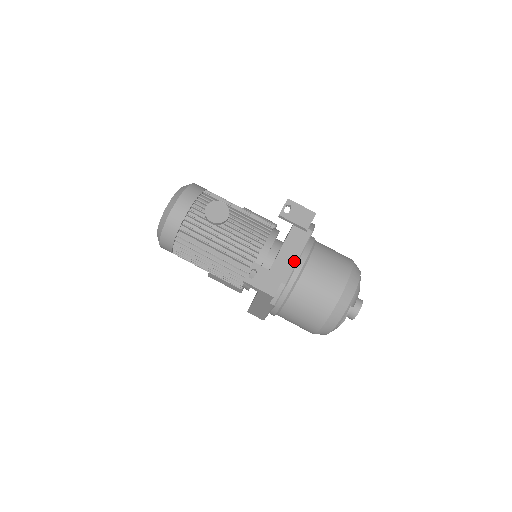
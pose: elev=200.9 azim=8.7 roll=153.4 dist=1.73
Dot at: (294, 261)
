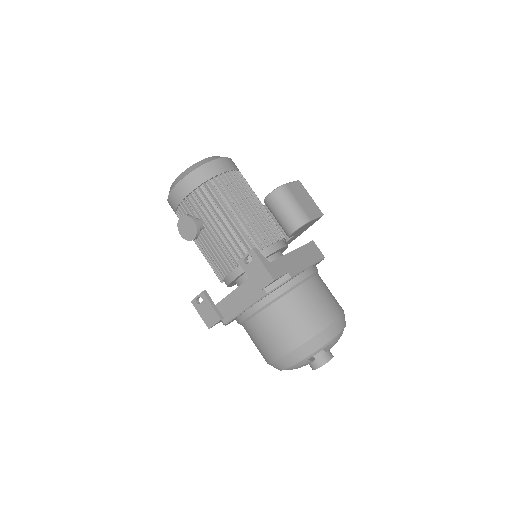
Dot at: (239, 310)
